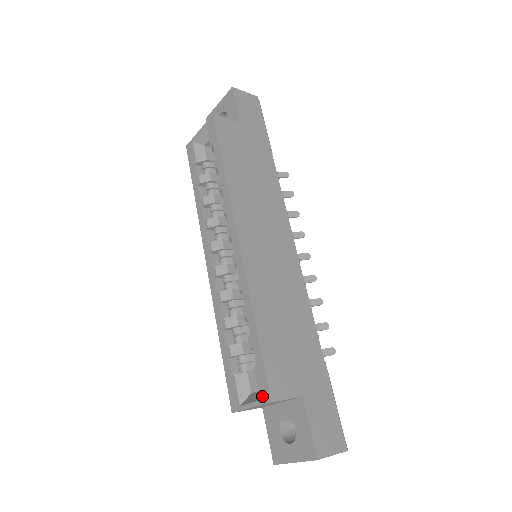
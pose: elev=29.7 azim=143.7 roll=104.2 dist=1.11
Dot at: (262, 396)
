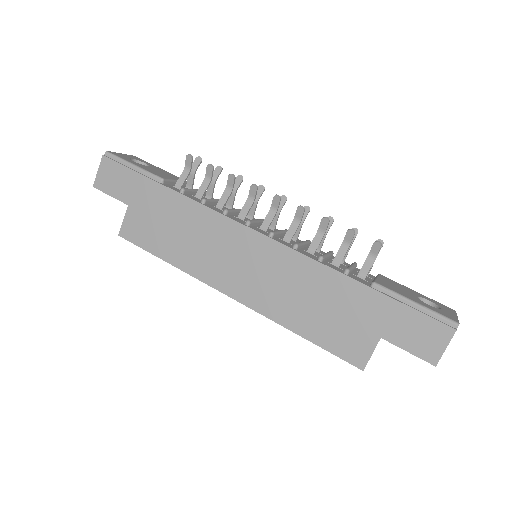
Dot at: occluded
